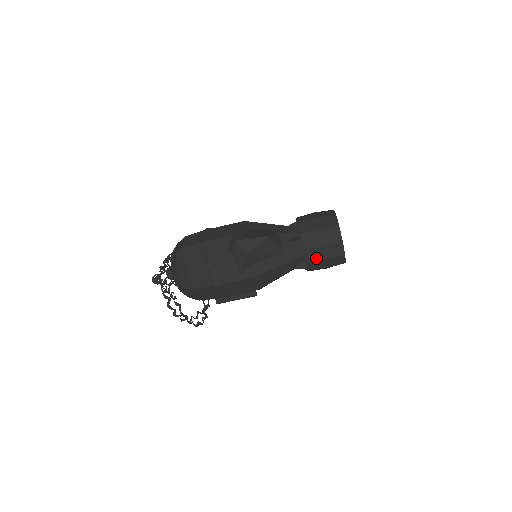
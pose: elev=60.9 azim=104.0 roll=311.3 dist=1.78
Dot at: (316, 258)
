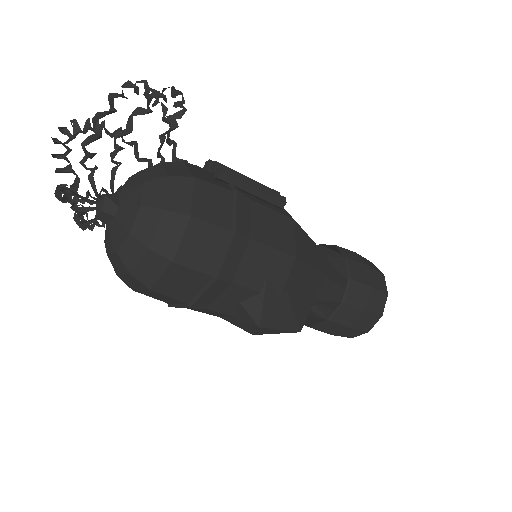
Dot at: occluded
